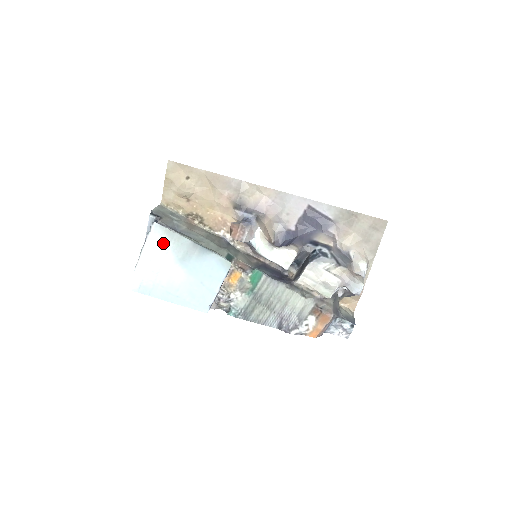
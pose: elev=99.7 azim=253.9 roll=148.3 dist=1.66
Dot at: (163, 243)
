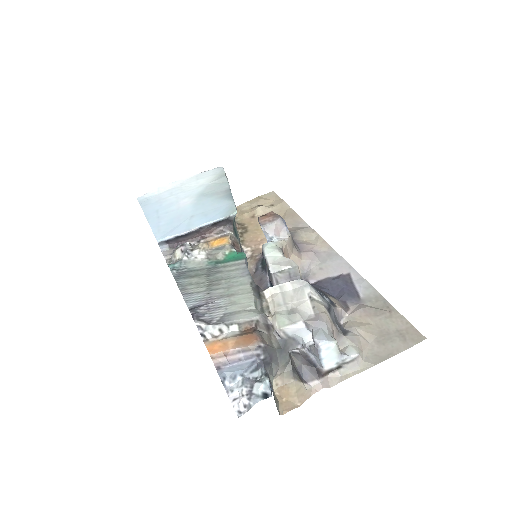
Dot at: (208, 179)
